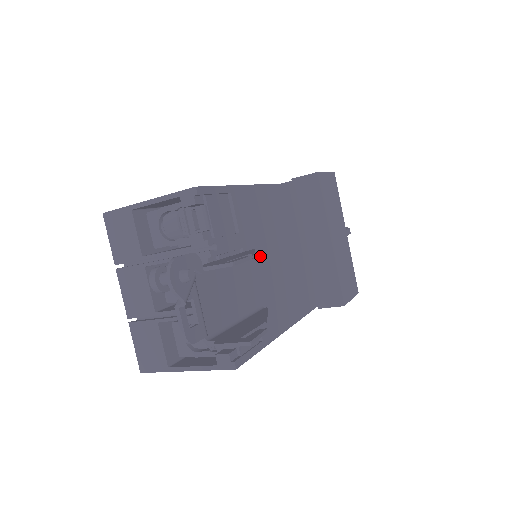
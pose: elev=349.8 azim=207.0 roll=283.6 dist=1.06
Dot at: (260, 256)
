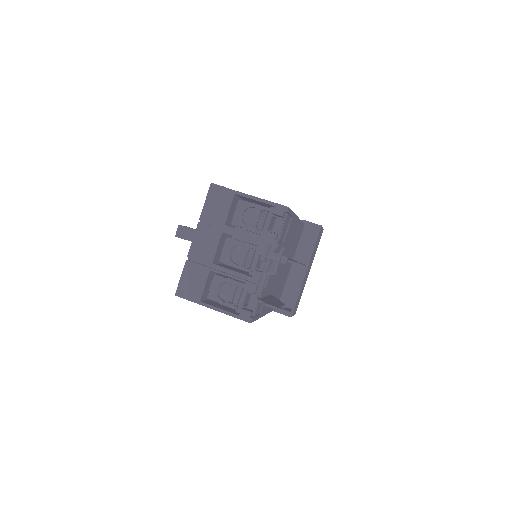
Dot at: occluded
